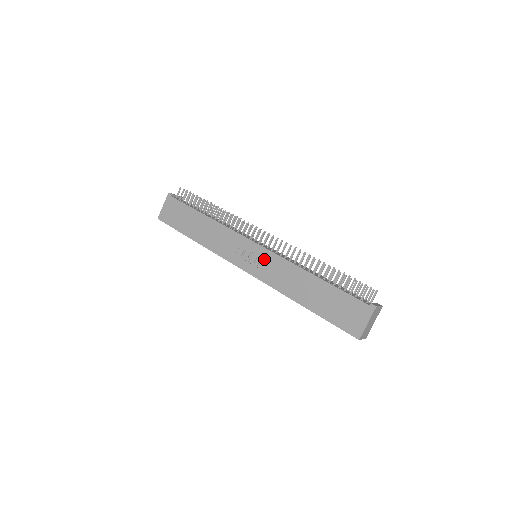
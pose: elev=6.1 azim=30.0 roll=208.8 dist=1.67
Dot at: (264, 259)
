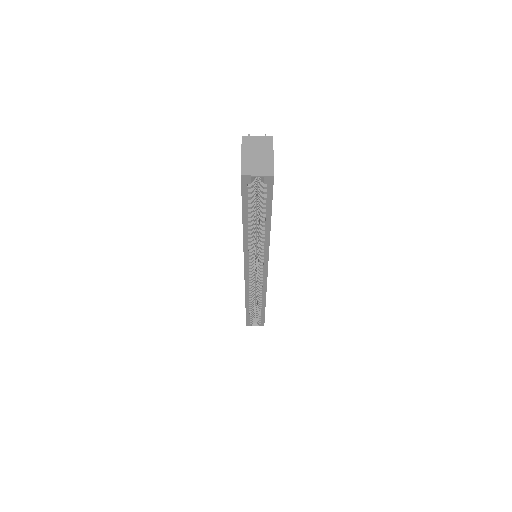
Dot at: occluded
